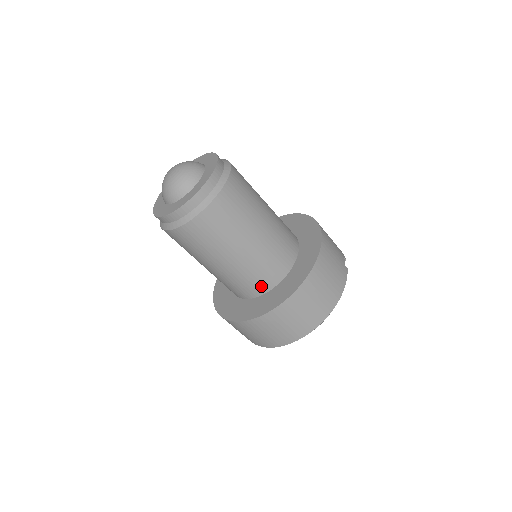
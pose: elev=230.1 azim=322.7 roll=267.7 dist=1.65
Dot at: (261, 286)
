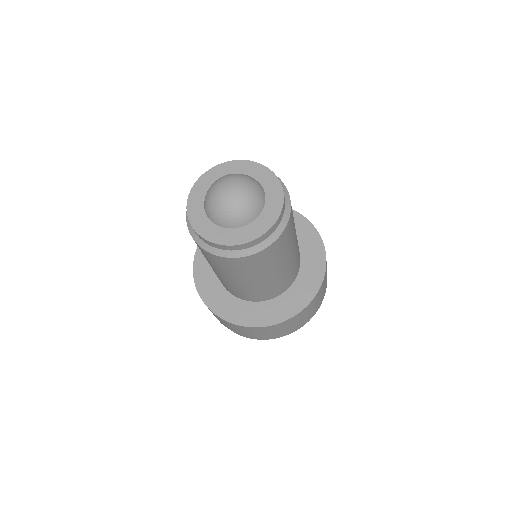
Dot at: (295, 275)
